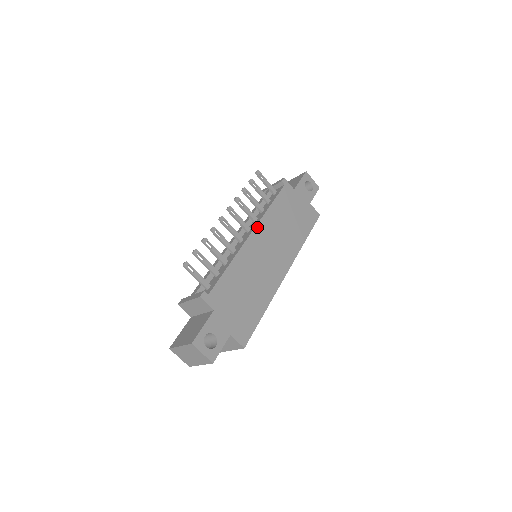
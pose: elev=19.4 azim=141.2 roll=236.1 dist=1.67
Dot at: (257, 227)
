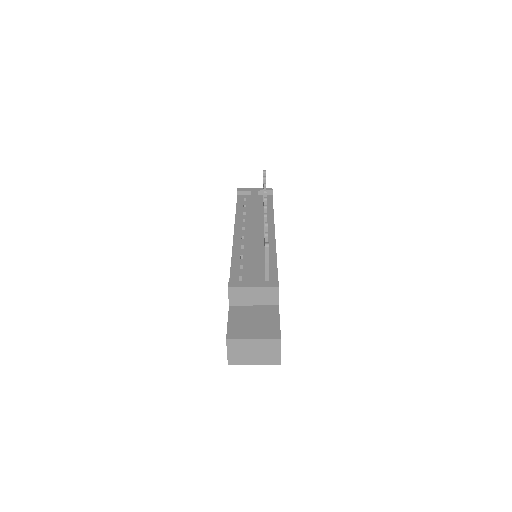
Dot at: (274, 228)
